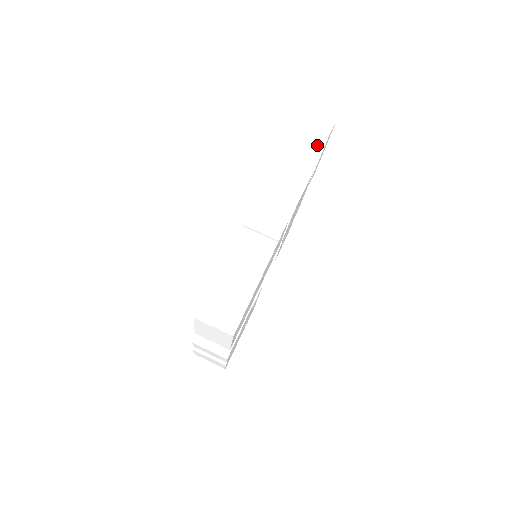
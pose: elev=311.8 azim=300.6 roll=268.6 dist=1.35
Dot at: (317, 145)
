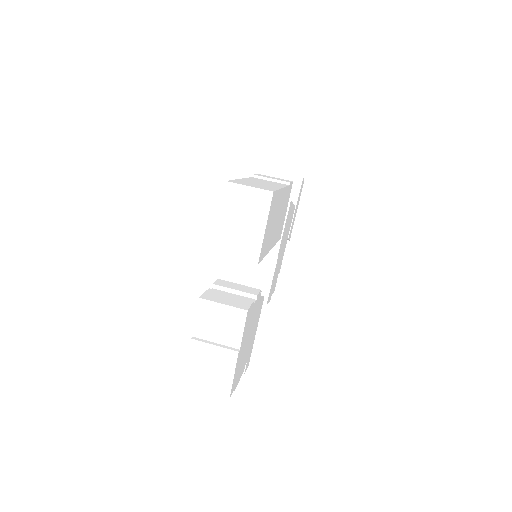
Dot at: (293, 191)
